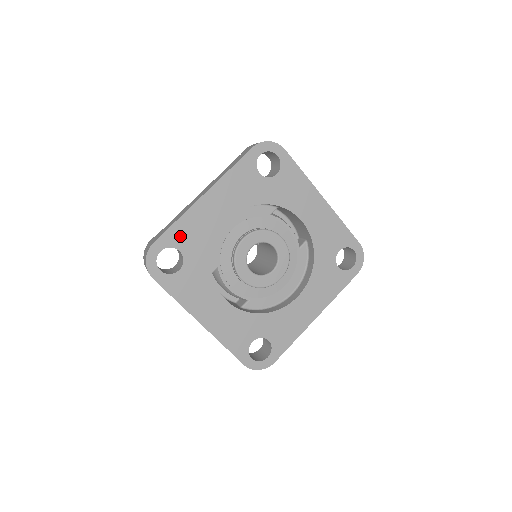
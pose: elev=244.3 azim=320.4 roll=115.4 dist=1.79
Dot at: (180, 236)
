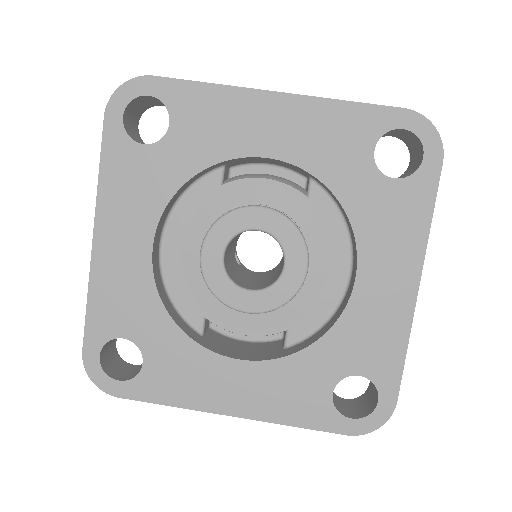
Dot at: (108, 318)
